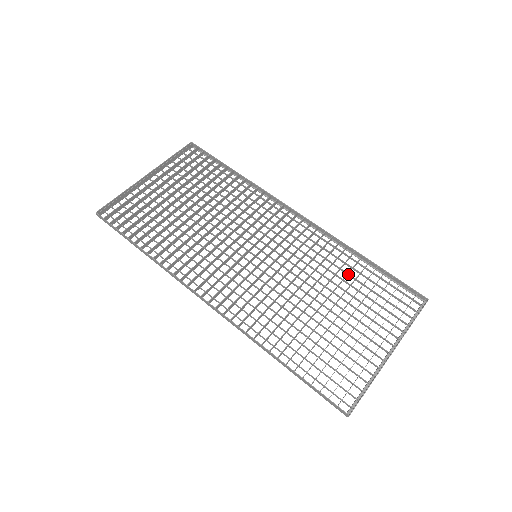
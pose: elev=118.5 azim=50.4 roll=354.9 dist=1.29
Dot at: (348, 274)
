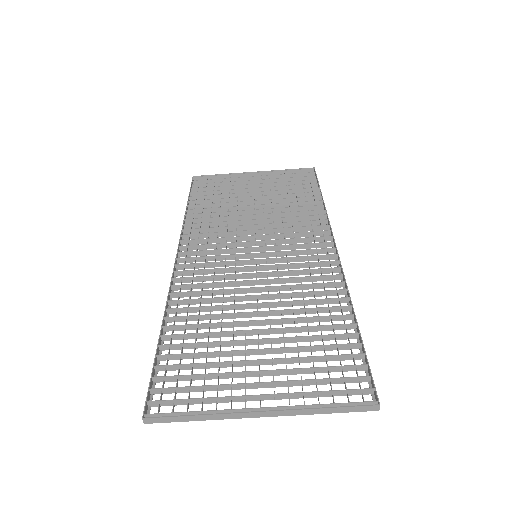
Dot at: (319, 320)
